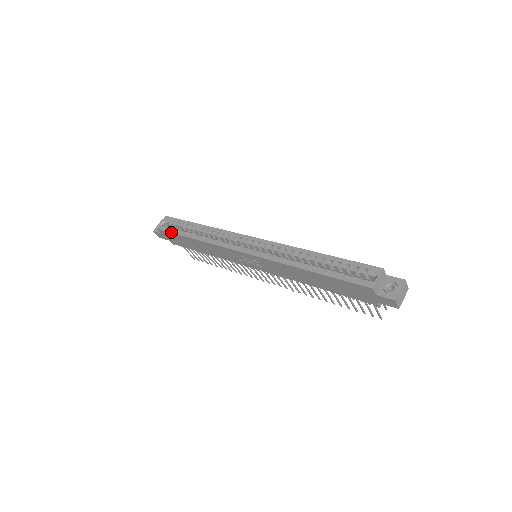
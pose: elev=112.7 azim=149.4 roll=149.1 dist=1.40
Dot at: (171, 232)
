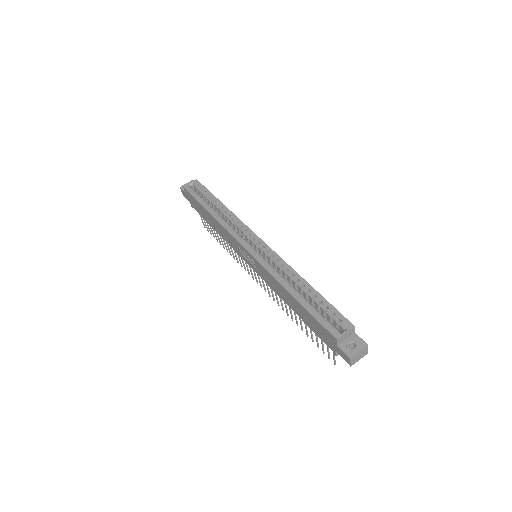
Dot at: (194, 197)
